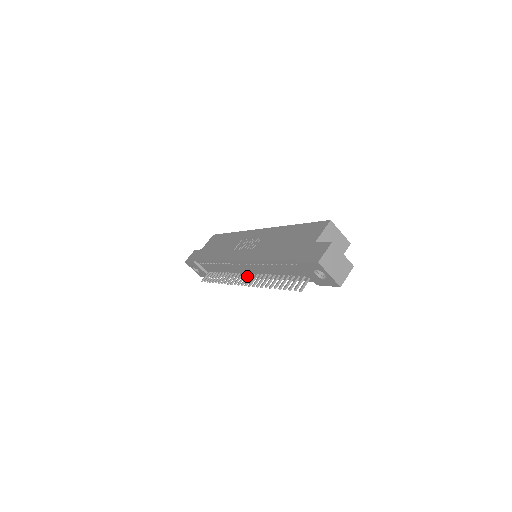
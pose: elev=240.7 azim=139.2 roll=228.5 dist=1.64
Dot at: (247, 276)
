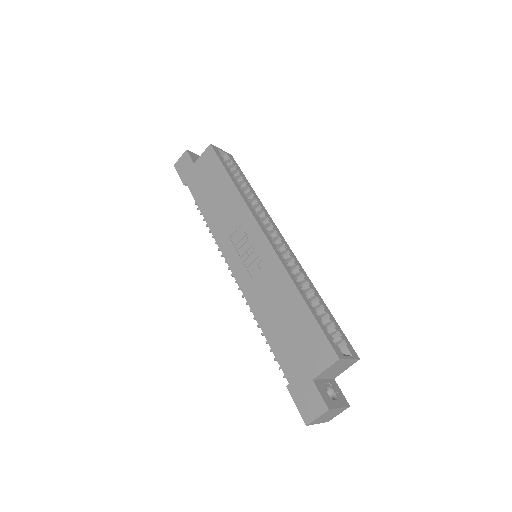
Dot at: occluded
